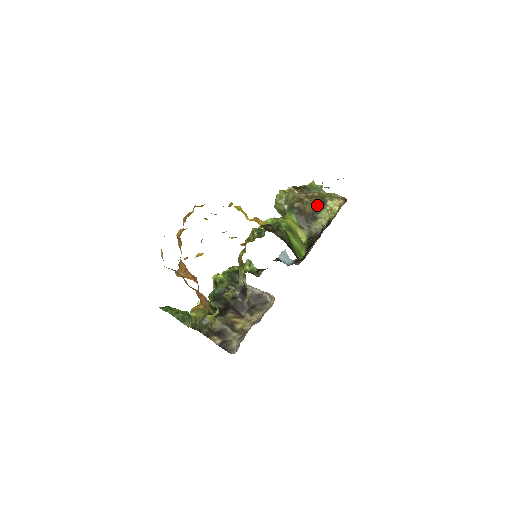
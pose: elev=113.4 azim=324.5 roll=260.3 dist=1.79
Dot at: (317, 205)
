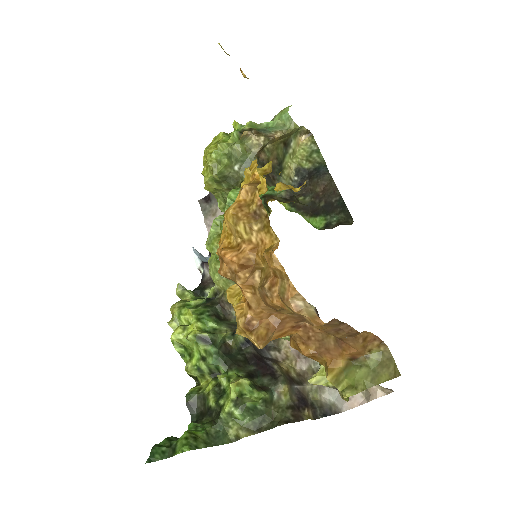
Dot at: (281, 150)
